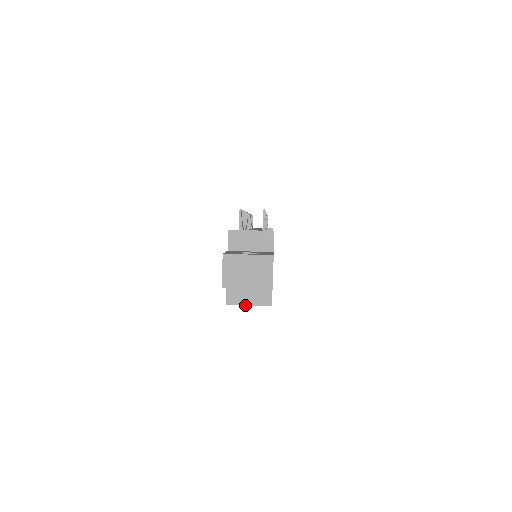
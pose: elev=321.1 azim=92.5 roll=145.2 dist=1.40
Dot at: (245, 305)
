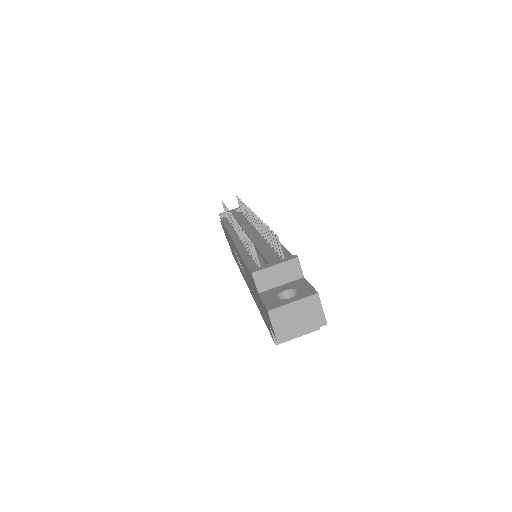
Dot at: (294, 338)
